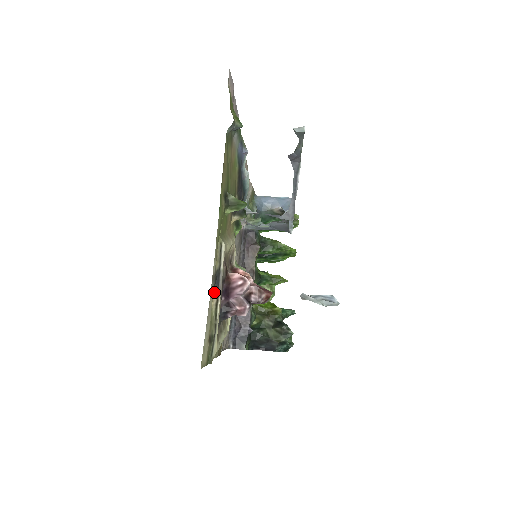
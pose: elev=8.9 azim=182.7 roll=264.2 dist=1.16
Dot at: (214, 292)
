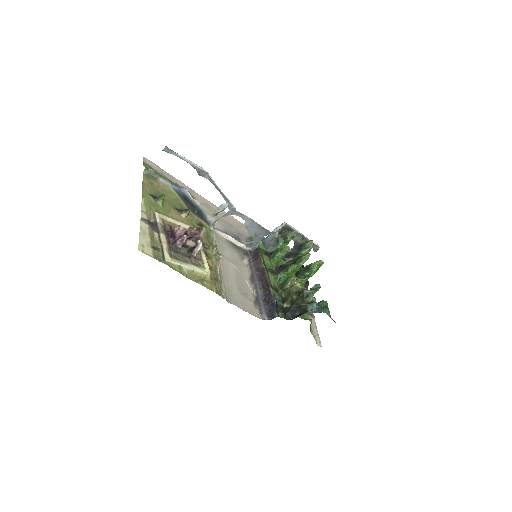
Dot at: (154, 231)
